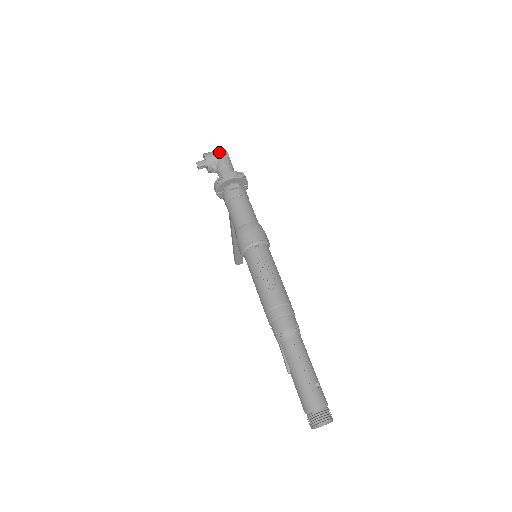
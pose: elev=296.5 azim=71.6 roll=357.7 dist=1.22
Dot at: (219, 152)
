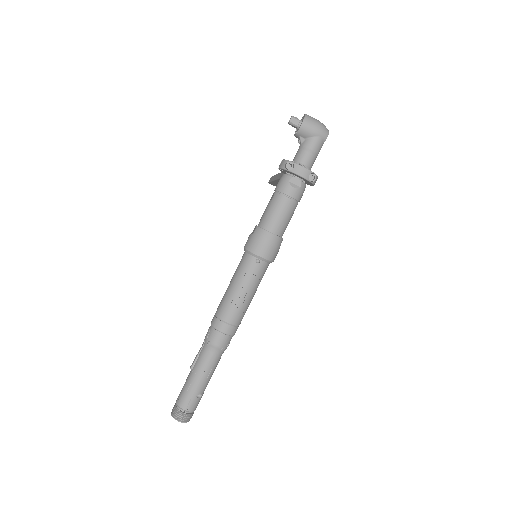
Dot at: (320, 130)
